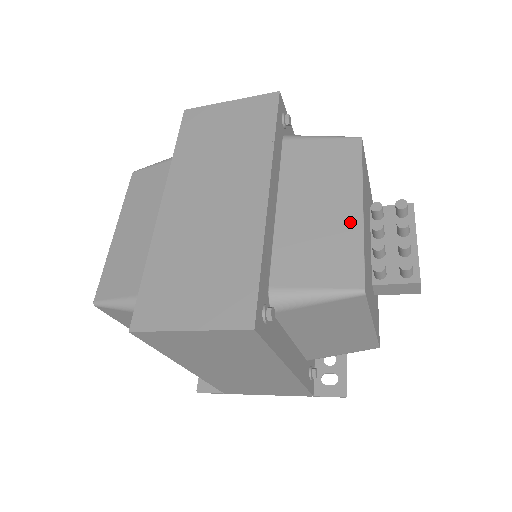
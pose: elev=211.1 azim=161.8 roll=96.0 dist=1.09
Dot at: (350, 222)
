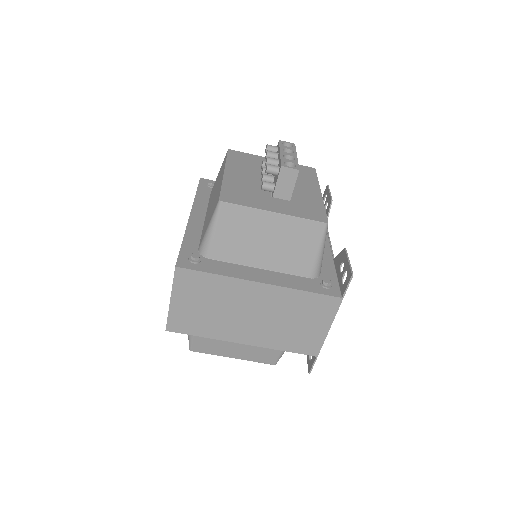
Dot at: (220, 184)
